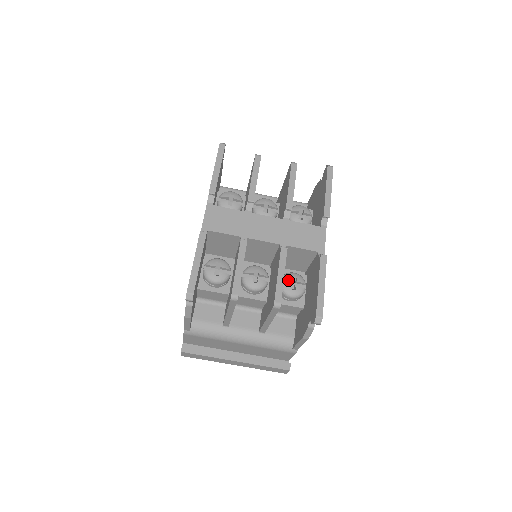
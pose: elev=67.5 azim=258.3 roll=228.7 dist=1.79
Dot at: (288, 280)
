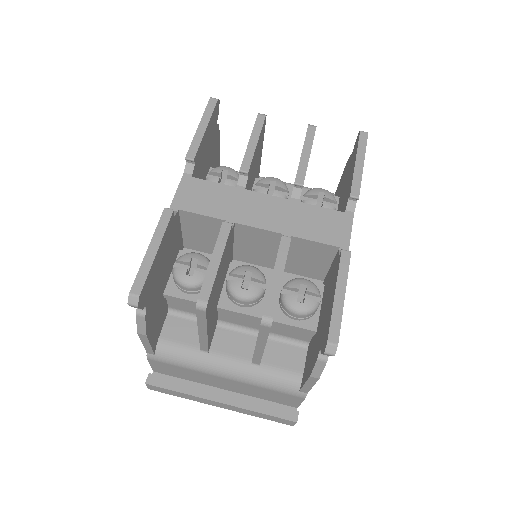
Dot at: (294, 288)
